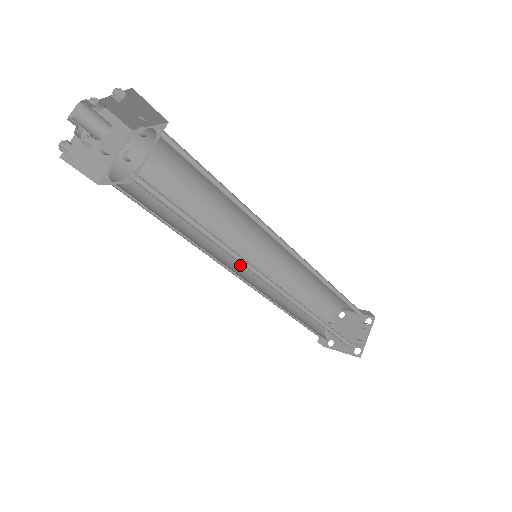
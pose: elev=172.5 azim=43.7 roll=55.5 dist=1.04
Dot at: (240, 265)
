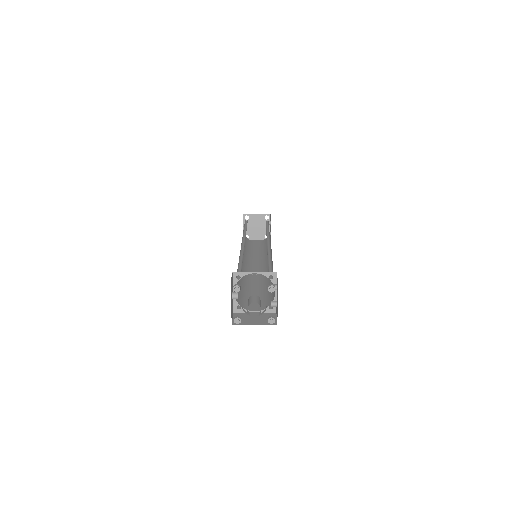
Dot at: occluded
